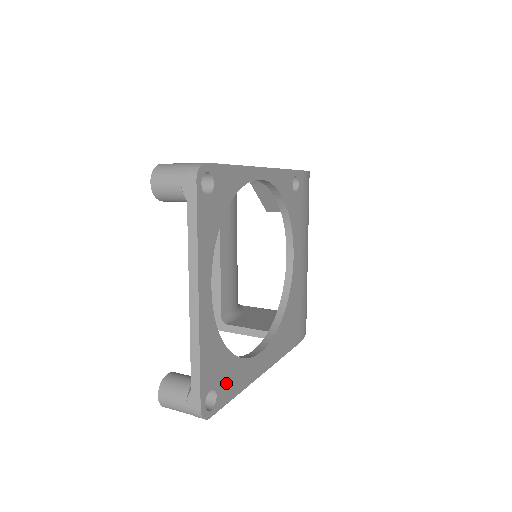
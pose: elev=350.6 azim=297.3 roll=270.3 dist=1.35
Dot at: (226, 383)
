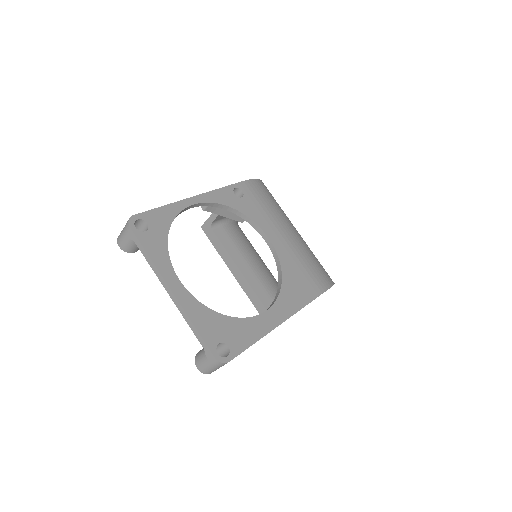
Dot at: (235, 337)
